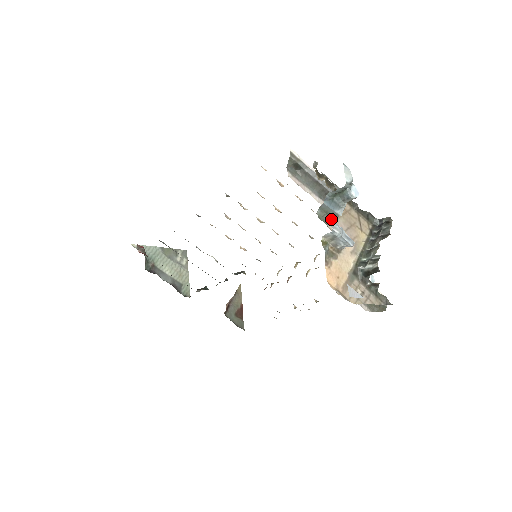
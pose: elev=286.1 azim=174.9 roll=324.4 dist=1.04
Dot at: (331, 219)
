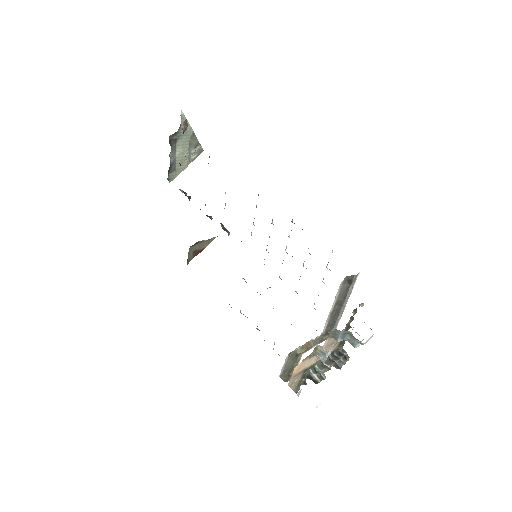
Dot at: (332, 337)
